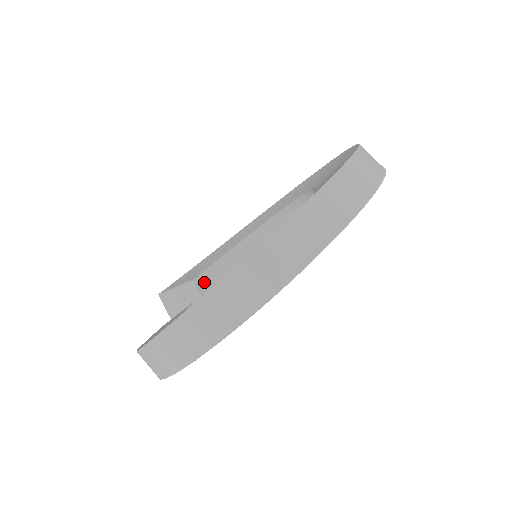
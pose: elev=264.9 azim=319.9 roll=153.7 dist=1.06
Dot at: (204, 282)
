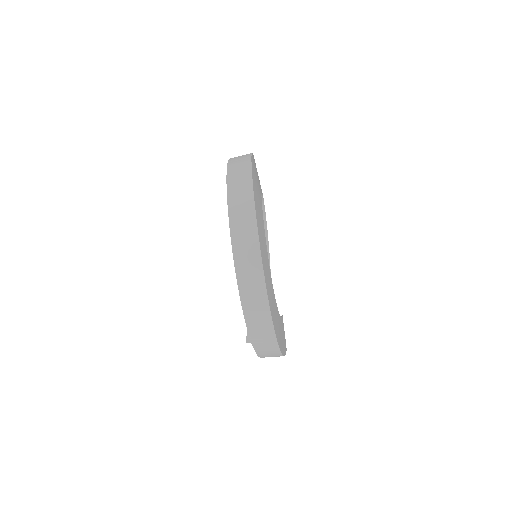
Dot at: occluded
